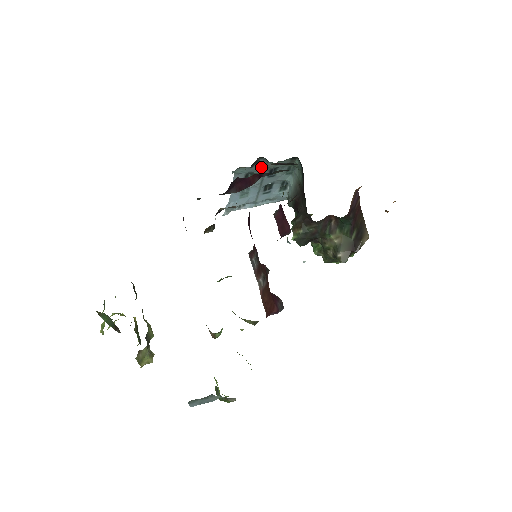
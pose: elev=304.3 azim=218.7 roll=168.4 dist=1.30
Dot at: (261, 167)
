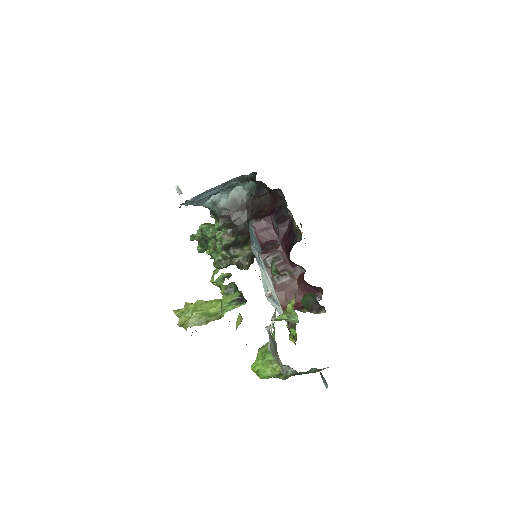
Dot at: (243, 178)
